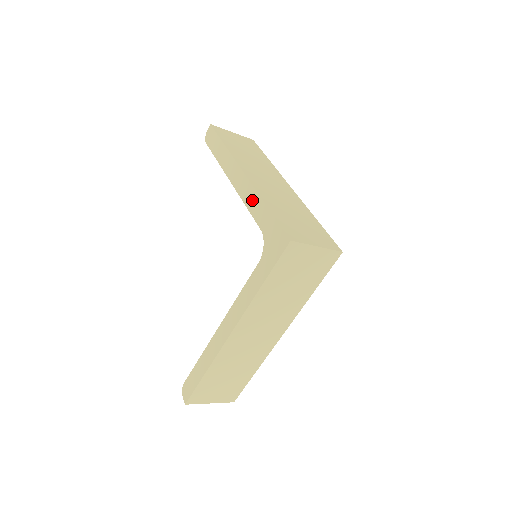
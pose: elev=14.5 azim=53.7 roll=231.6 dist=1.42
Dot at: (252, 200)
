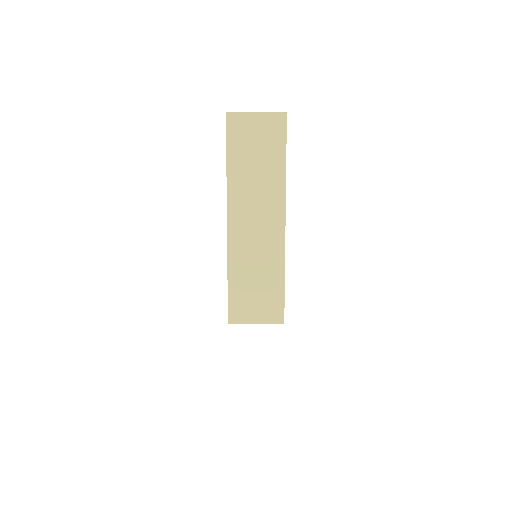
Dot at: occluded
